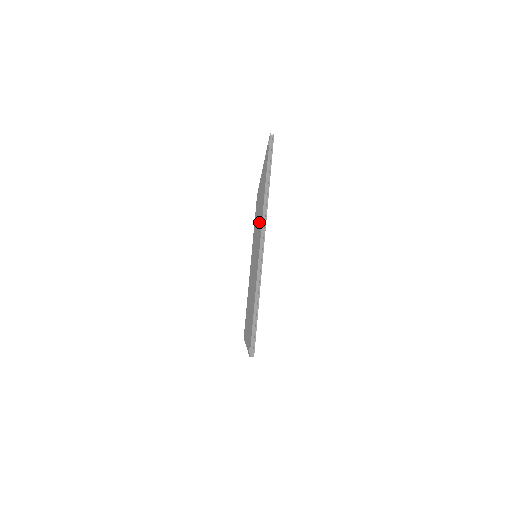
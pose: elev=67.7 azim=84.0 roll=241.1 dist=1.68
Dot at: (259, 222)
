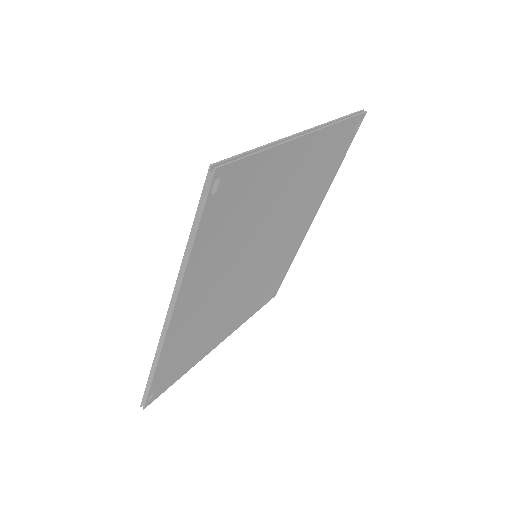
Dot at: occluded
